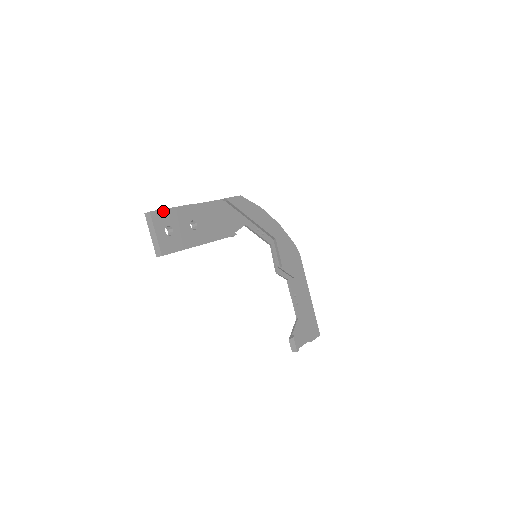
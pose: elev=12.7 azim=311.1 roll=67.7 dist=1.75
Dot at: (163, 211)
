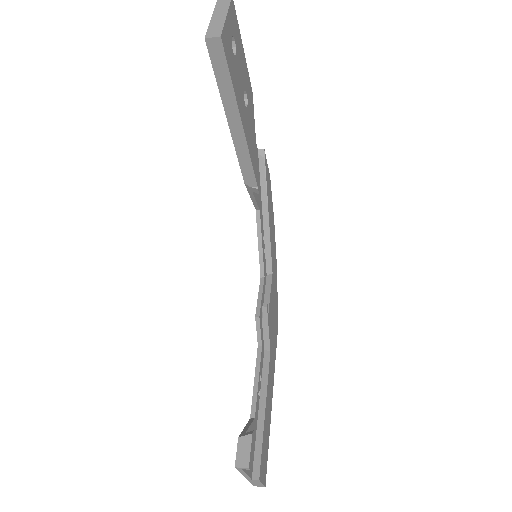
Dot at: (238, 26)
